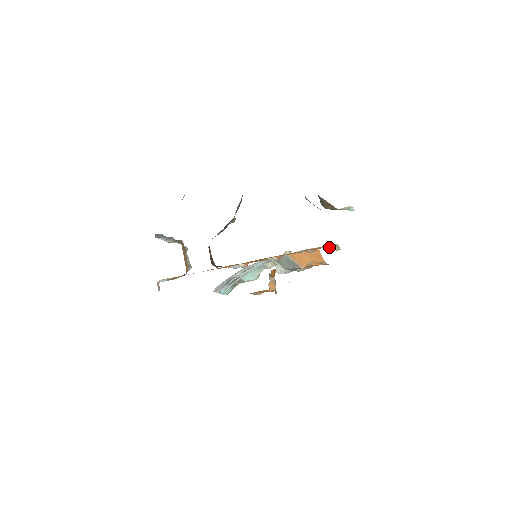
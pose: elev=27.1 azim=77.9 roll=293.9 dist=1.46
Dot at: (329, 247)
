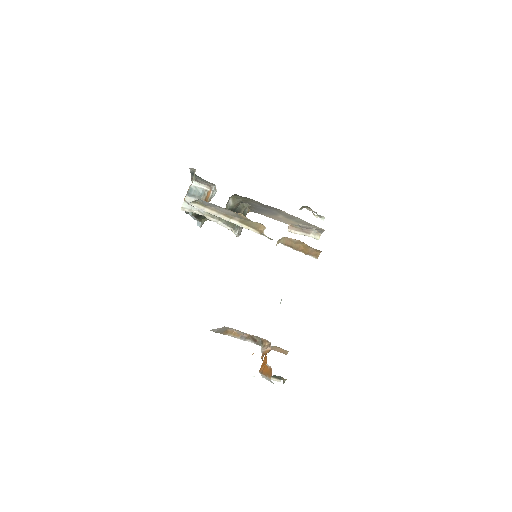
Dot at: occluded
